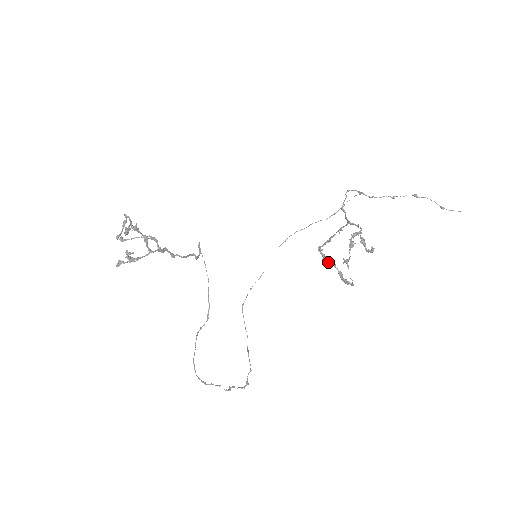
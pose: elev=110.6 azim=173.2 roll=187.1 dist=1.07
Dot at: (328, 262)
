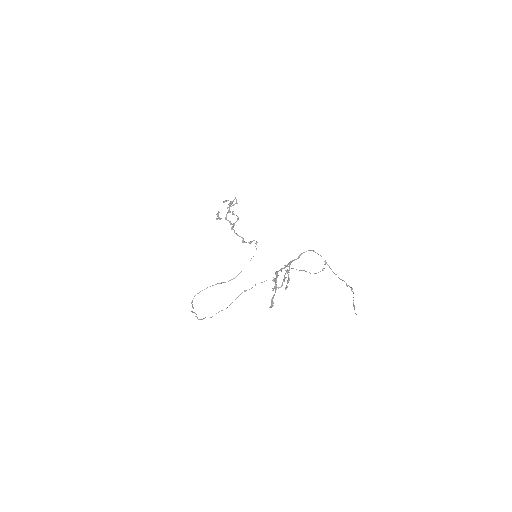
Dot at: occluded
